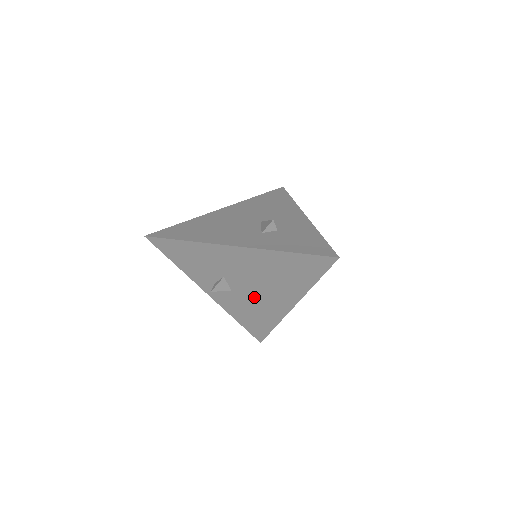
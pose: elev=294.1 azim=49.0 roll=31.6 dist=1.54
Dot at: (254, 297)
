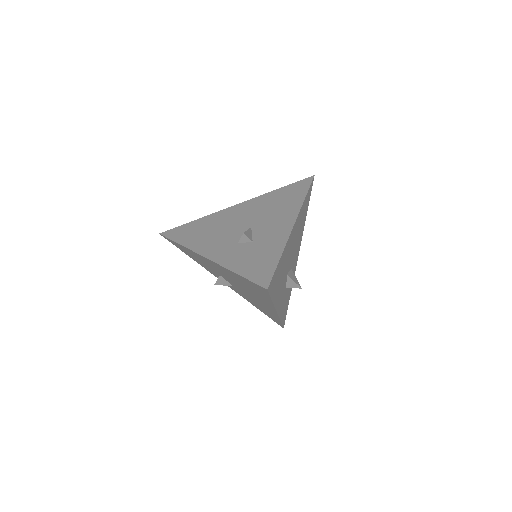
Dot at: occluded
